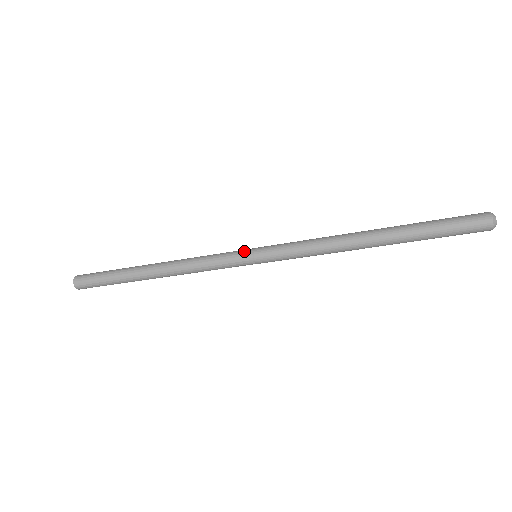
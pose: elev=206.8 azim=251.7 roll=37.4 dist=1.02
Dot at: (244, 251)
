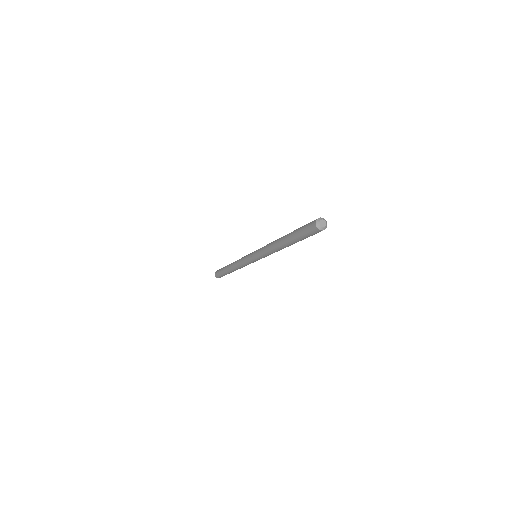
Dot at: (249, 259)
